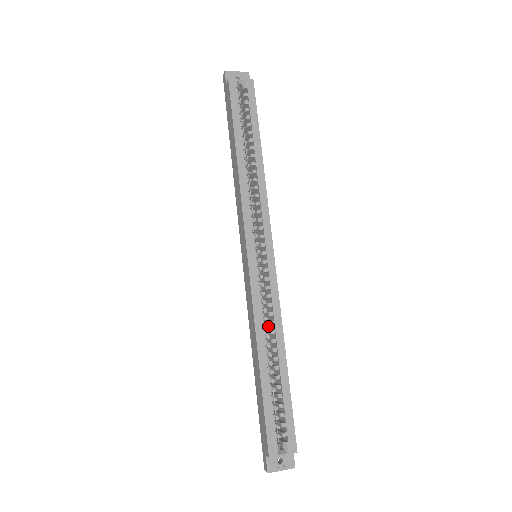
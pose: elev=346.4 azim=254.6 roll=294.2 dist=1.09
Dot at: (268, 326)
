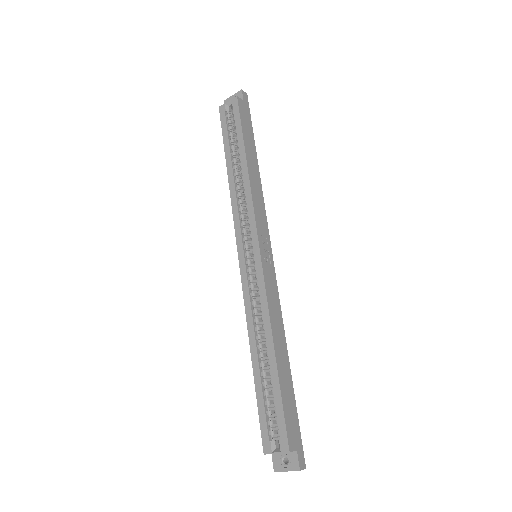
Dot at: occluded
